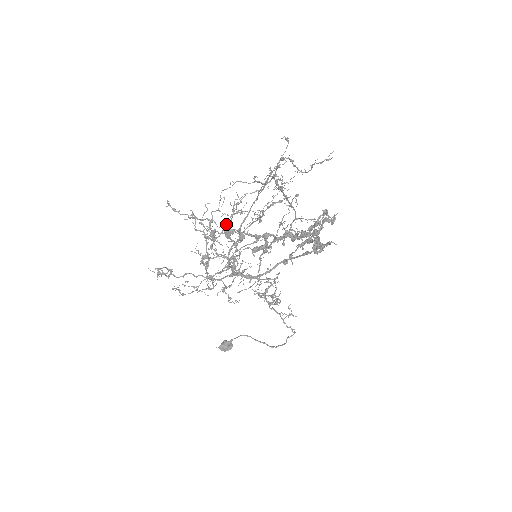
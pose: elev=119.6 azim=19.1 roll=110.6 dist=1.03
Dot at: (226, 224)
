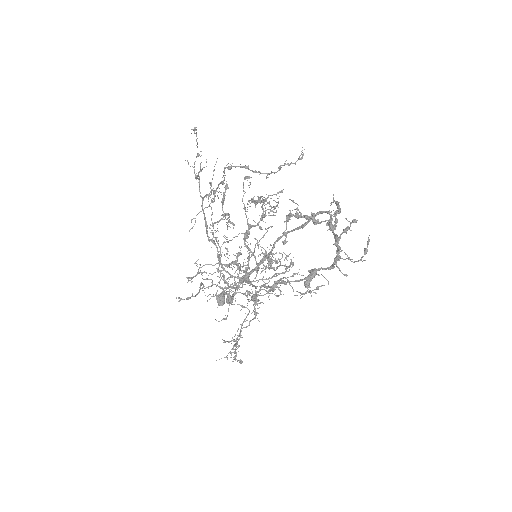
Dot at: (220, 258)
